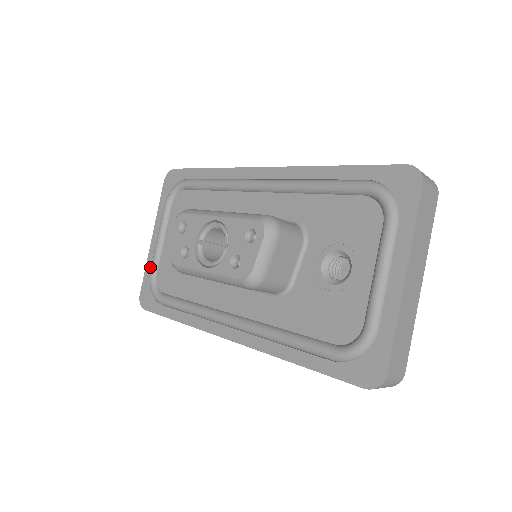
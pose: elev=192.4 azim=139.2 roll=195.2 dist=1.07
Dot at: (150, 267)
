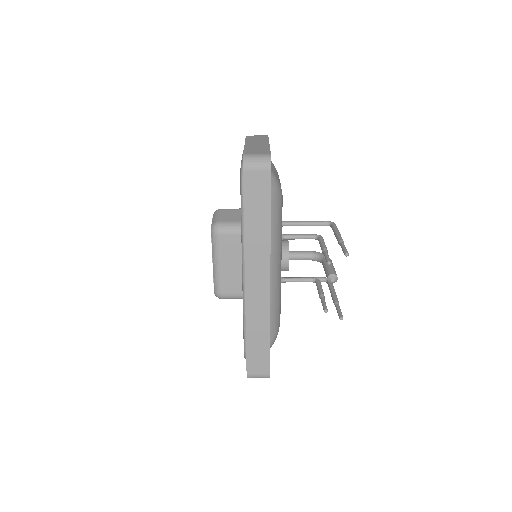
Dot at: occluded
